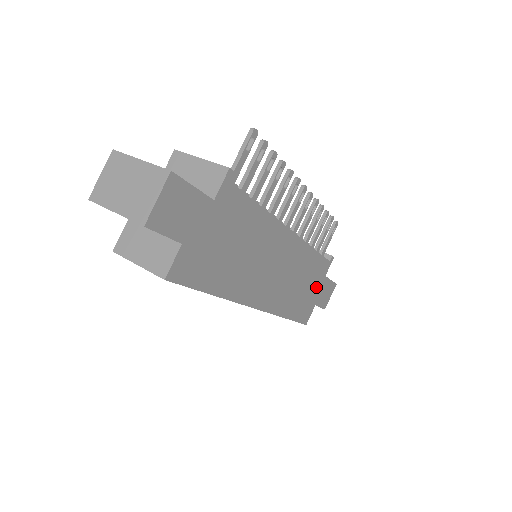
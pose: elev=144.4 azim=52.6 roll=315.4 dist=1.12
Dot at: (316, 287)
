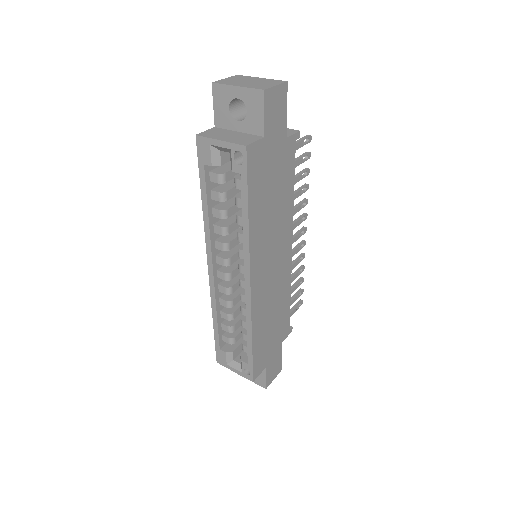
Dot at: (274, 344)
